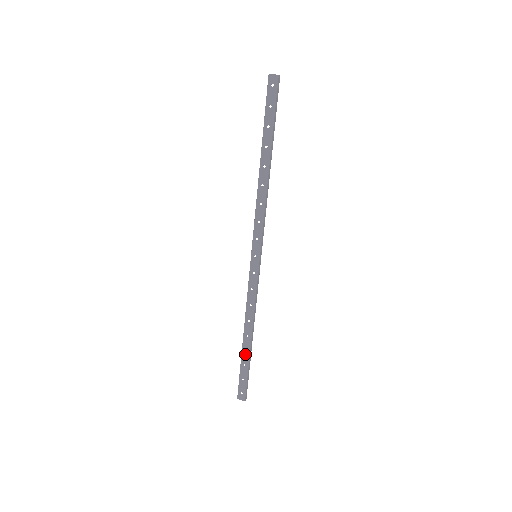
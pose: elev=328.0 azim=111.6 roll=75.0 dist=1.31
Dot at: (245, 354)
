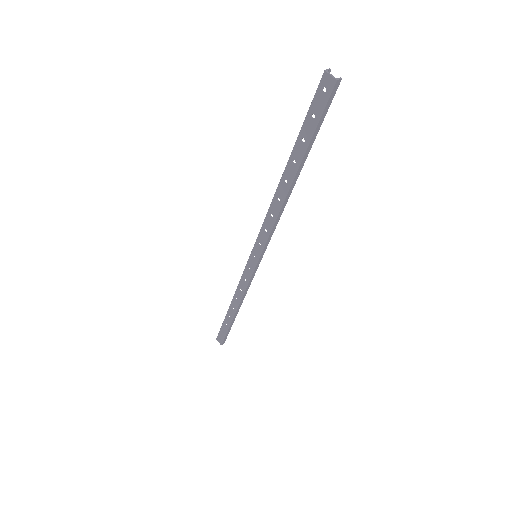
Dot at: (228, 318)
